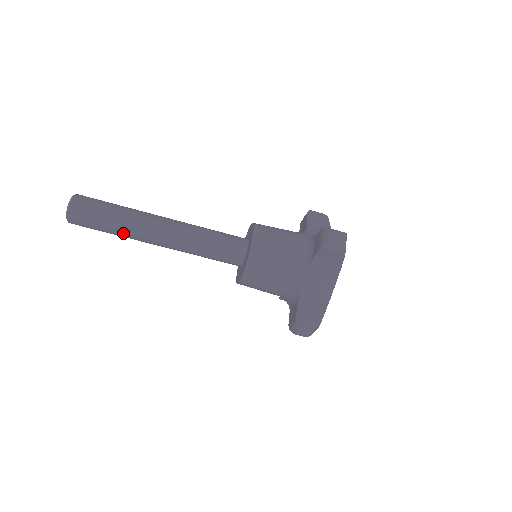
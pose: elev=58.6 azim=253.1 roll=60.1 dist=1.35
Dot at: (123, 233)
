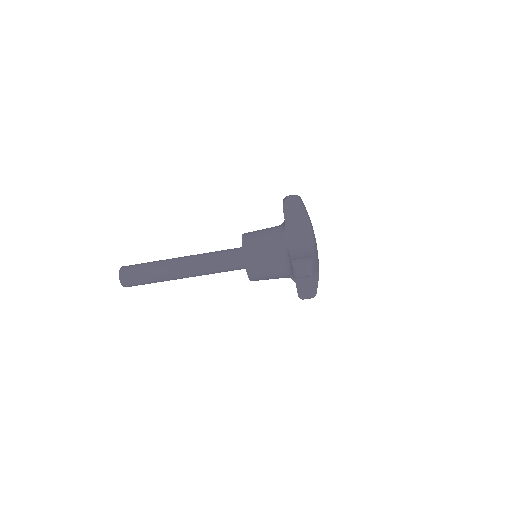
Dot at: (163, 281)
